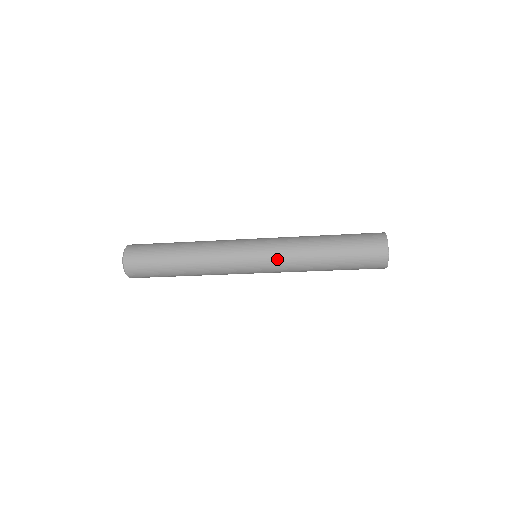
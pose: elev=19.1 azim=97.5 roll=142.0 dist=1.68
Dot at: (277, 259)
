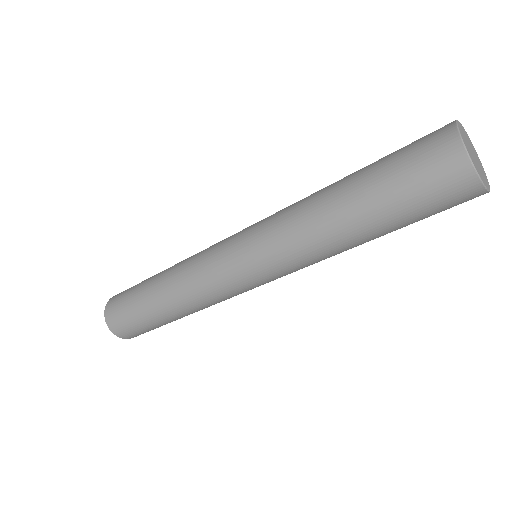
Dot at: (271, 248)
